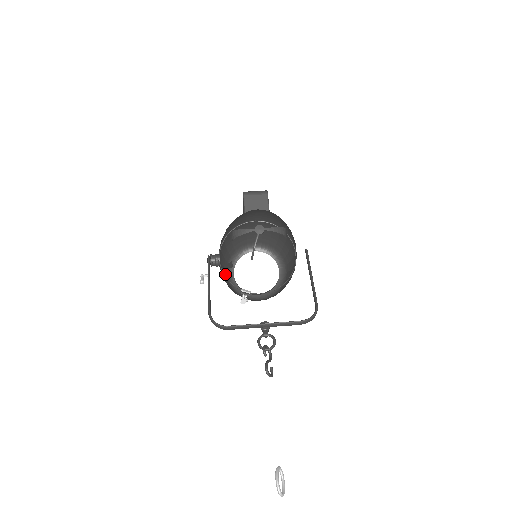
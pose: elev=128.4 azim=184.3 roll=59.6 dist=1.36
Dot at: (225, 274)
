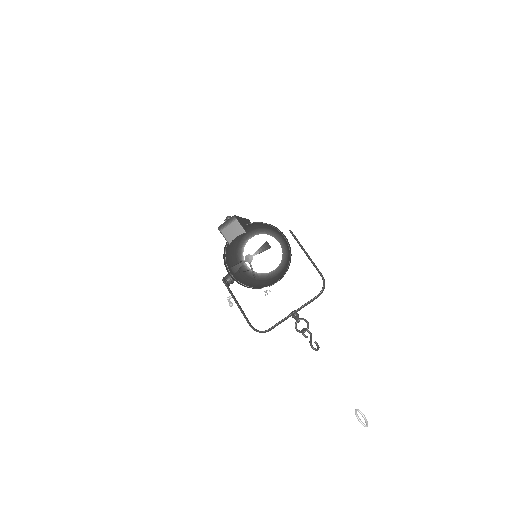
Dot at: (241, 271)
